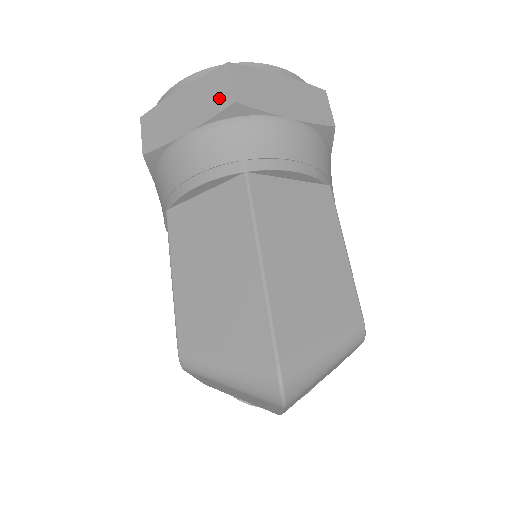
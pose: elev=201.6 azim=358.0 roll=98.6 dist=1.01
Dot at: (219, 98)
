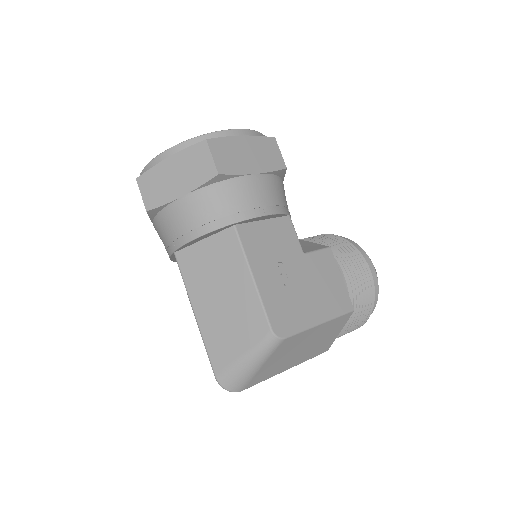
Dot at: occluded
